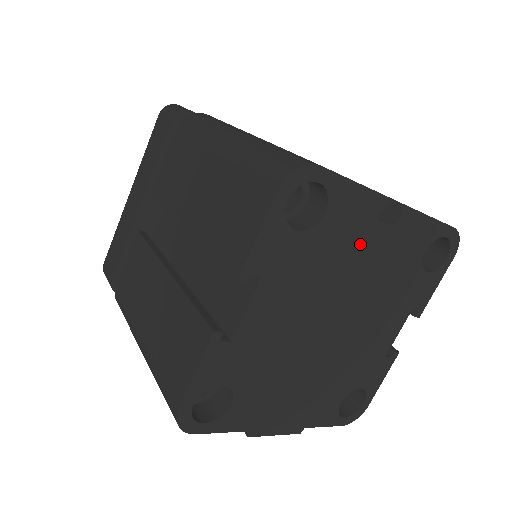
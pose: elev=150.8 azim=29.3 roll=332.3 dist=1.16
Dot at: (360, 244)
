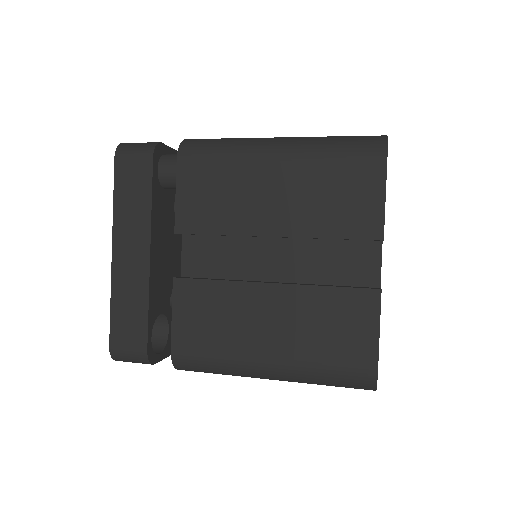
Dot at: occluded
